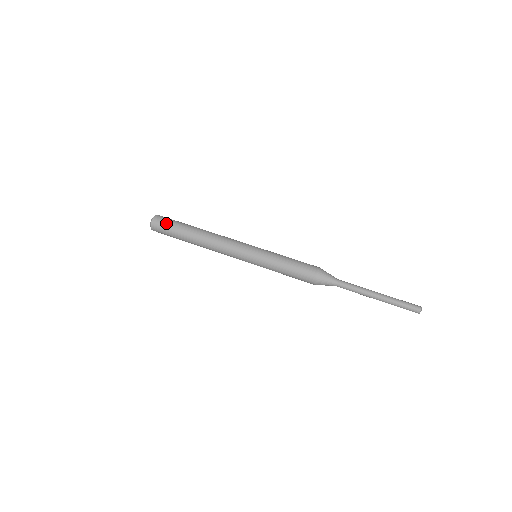
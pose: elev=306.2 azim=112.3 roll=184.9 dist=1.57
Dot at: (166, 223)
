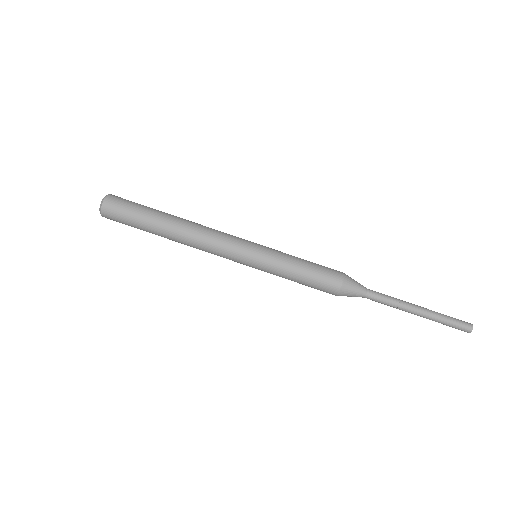
Dot at: (121, 221)
